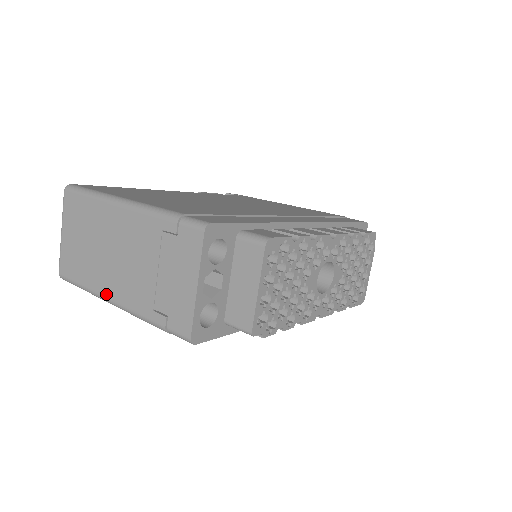
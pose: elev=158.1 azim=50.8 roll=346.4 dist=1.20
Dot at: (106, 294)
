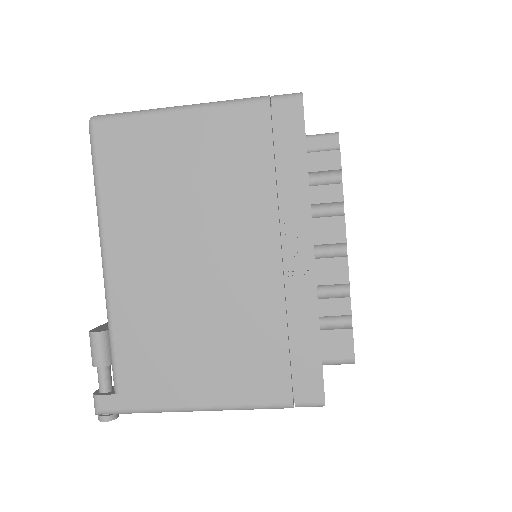
Dot at: occluded
